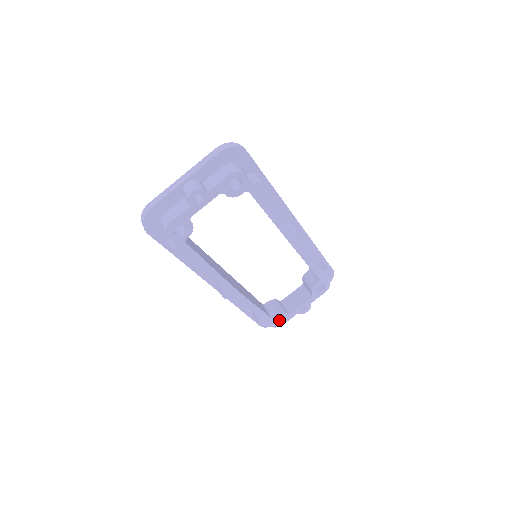
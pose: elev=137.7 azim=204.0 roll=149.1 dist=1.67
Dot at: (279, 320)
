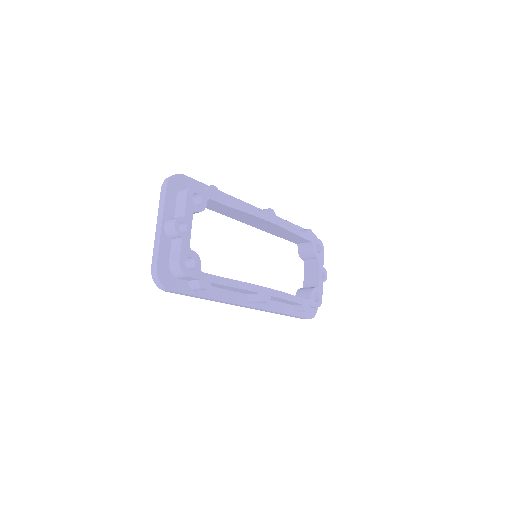
Dot at: (316, 299)
